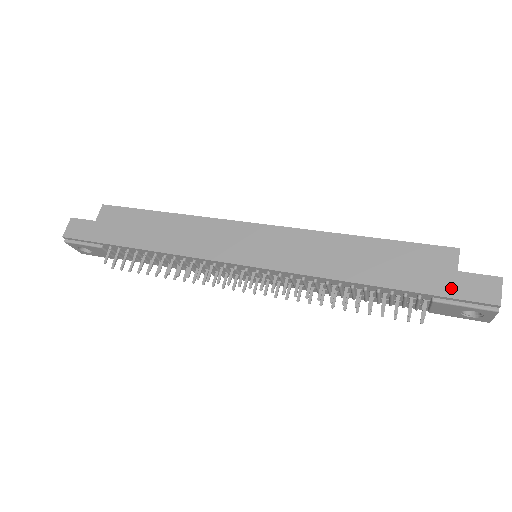
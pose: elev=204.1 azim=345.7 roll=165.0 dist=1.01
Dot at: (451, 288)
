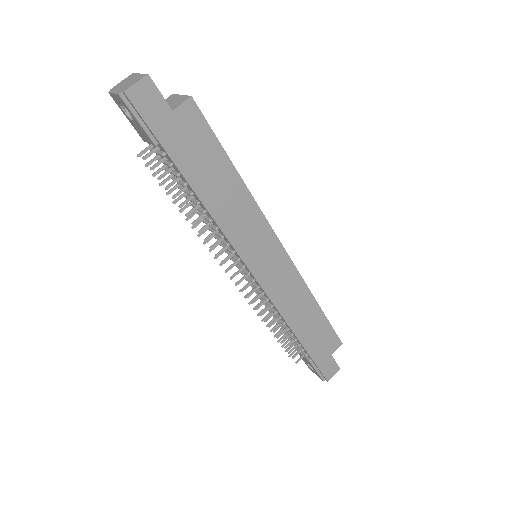
Dot at: (322, 362)
